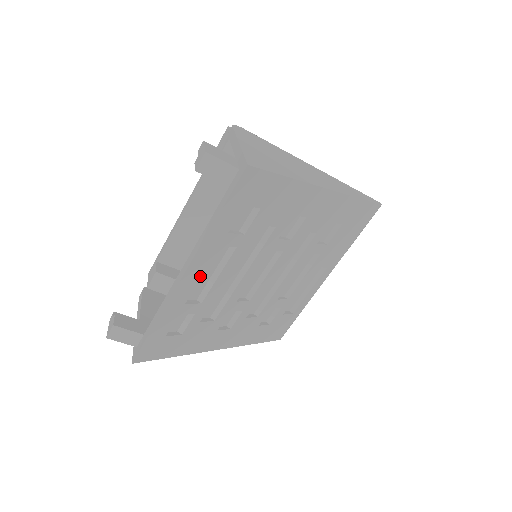
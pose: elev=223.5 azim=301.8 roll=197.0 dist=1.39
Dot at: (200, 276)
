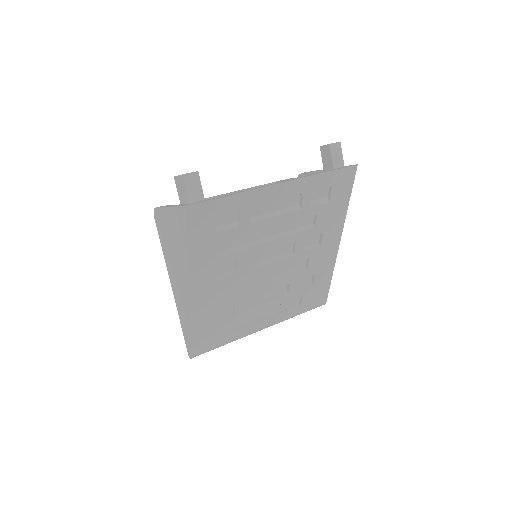
Dot at: (278, 199)
